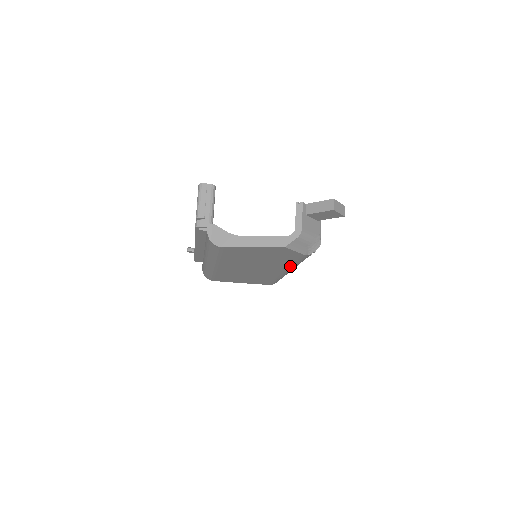
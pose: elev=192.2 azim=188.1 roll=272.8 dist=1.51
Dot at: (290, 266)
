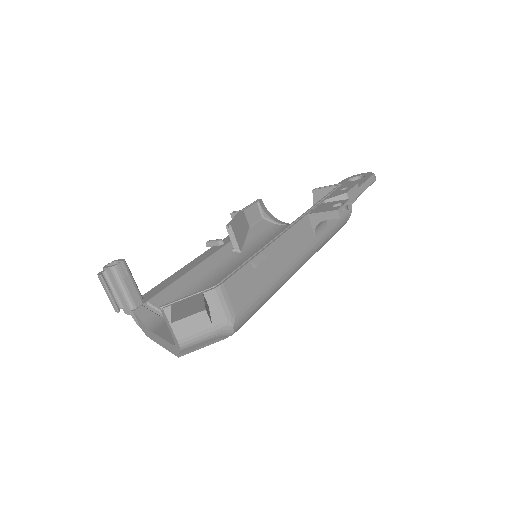
Dot at: occluded
